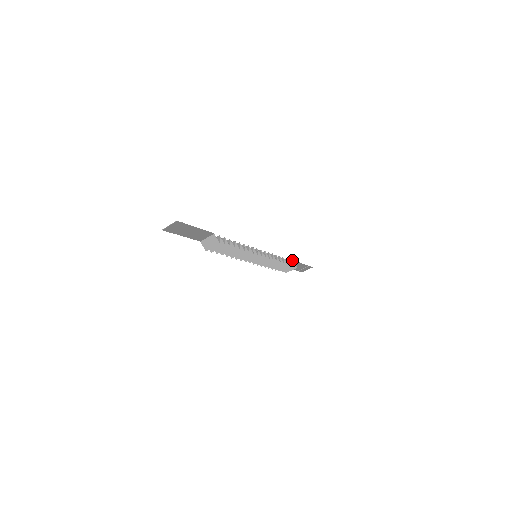
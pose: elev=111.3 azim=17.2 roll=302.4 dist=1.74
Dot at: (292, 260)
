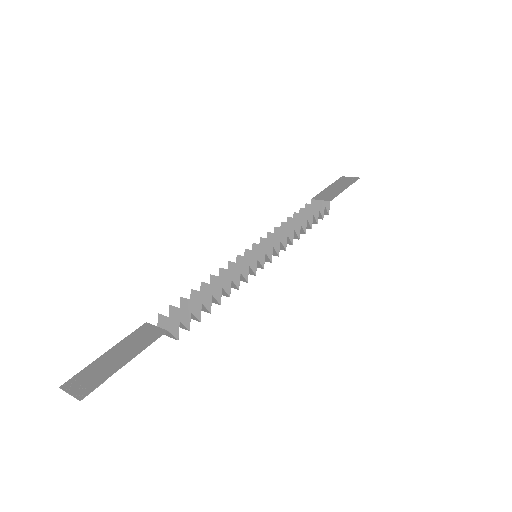
Dot at: (324, 205)
